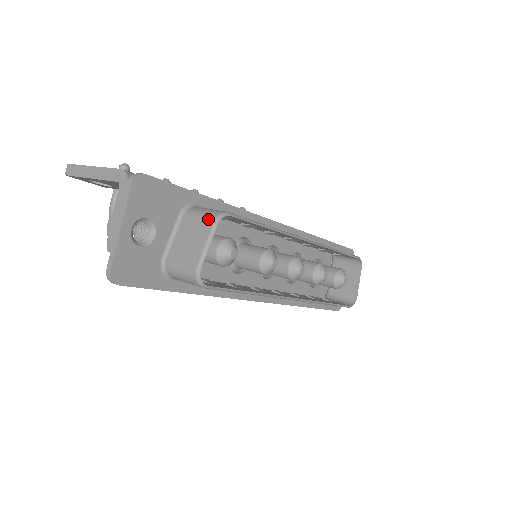
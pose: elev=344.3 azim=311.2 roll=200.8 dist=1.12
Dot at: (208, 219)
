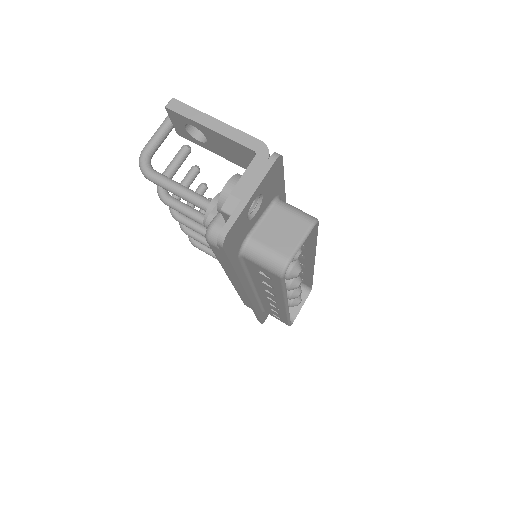
Dot at: (305, 219)
